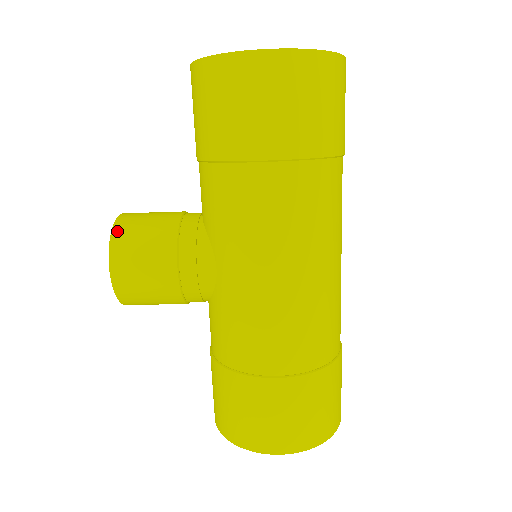
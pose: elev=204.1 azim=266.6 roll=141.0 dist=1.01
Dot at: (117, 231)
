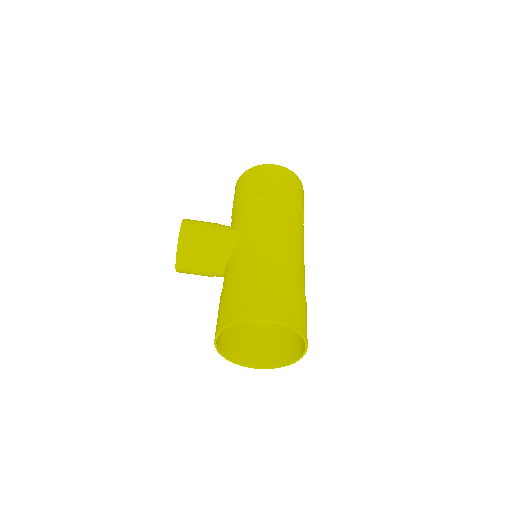
Dot at: occluded
